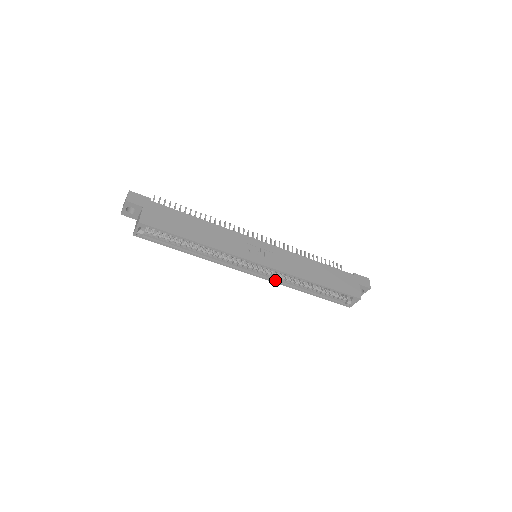
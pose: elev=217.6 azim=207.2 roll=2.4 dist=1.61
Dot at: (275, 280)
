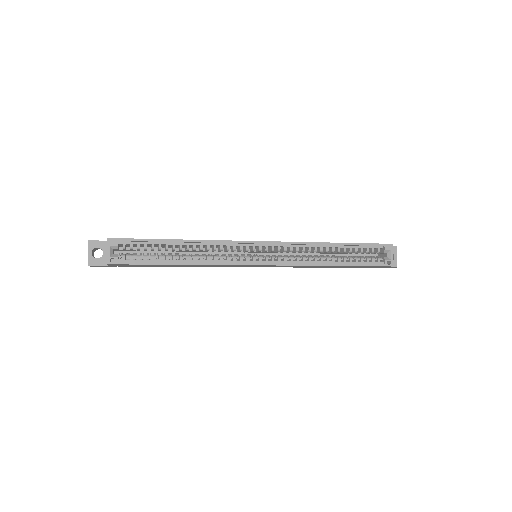
Dot at: (291, 263)
